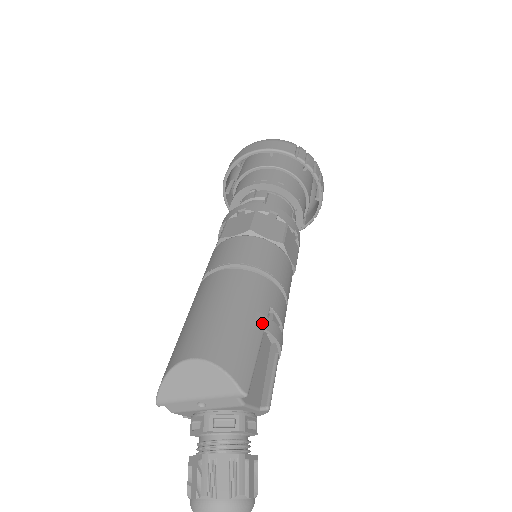
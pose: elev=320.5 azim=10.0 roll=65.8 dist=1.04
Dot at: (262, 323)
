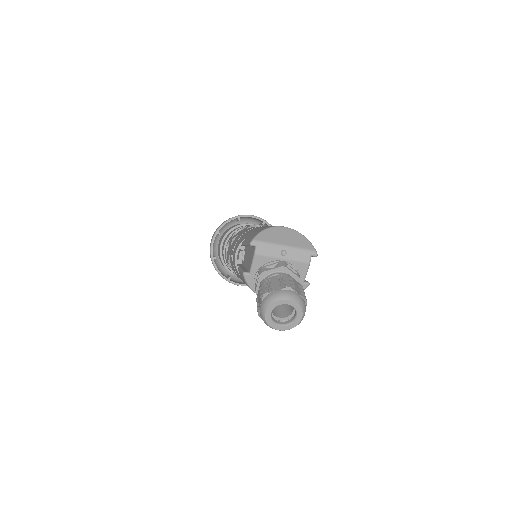
Dot at: occluded
